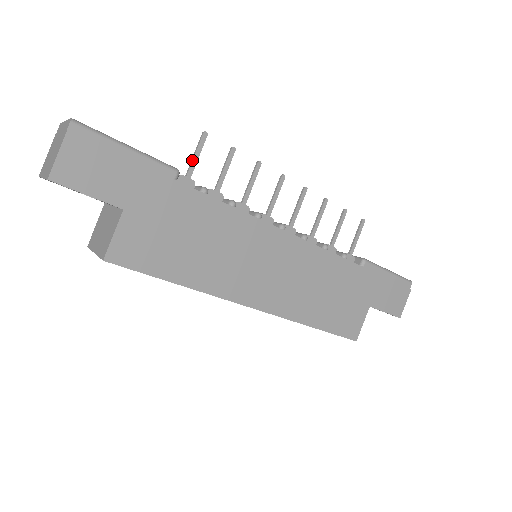
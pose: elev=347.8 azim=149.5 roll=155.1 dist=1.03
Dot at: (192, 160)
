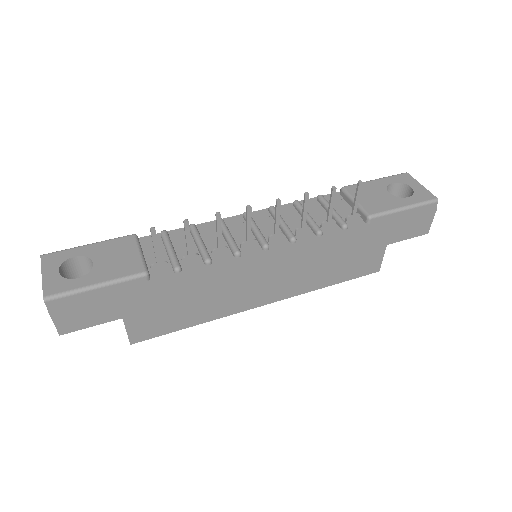
Dot at: (154, 252)
